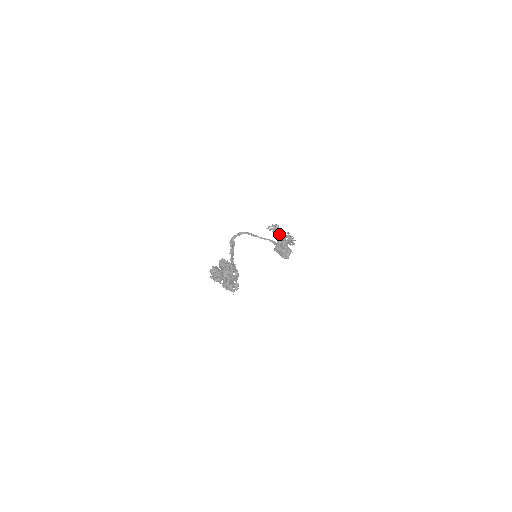
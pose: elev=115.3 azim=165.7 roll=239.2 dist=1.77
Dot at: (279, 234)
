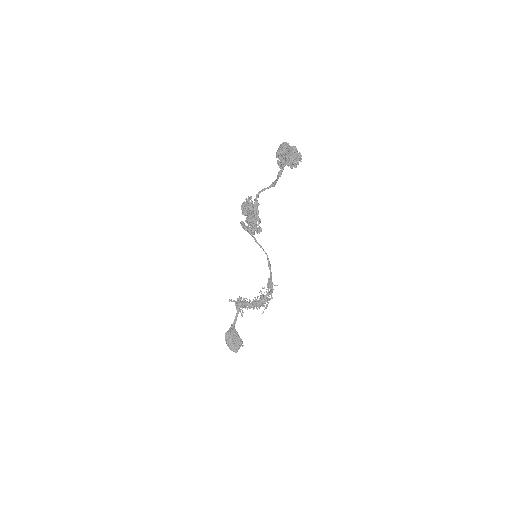
Dot at: occluded
